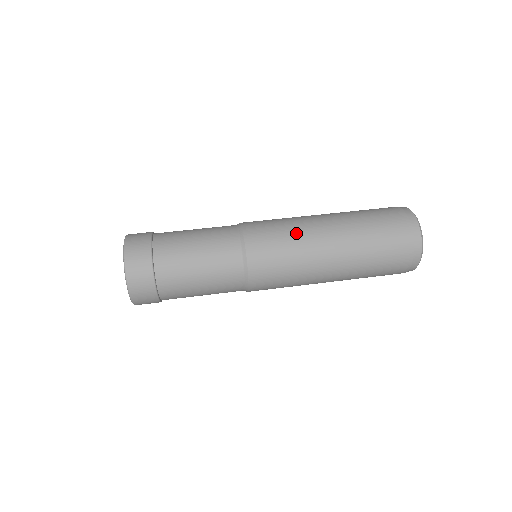
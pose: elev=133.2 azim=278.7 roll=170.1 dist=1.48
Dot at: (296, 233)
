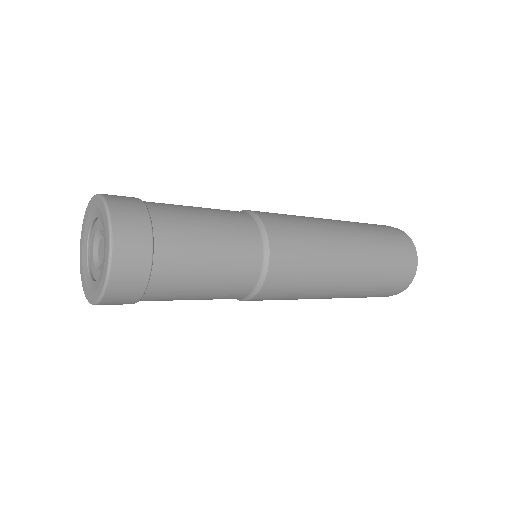
Dot at: (320, 241)
